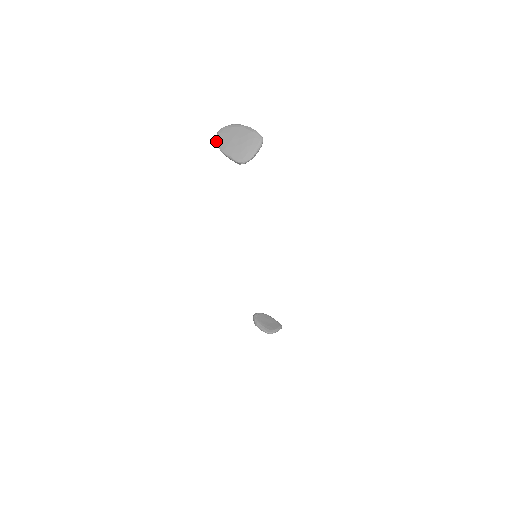
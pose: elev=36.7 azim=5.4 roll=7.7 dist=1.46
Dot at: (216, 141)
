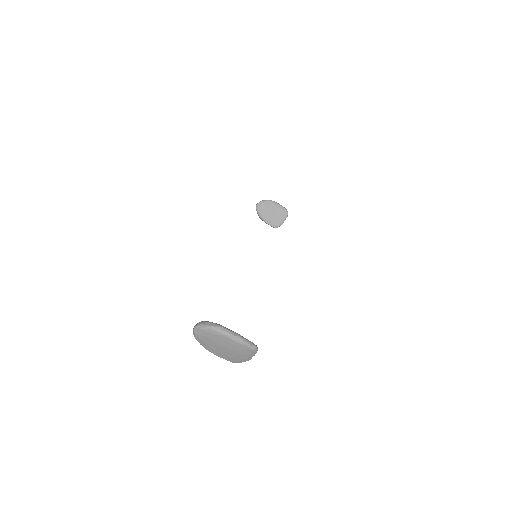
Dot at: (196, 339)
